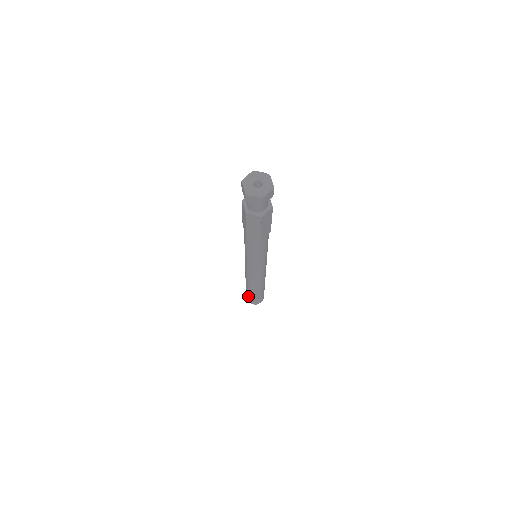
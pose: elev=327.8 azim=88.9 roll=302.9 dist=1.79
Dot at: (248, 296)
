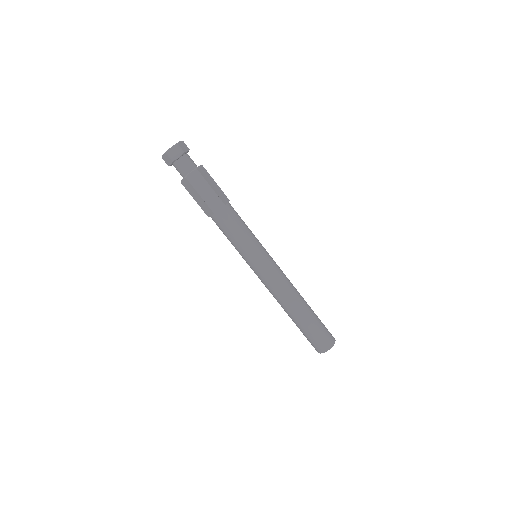
Dot at: (306, 337)
